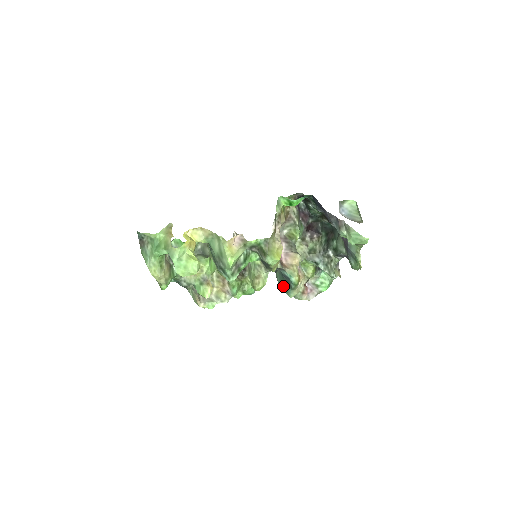
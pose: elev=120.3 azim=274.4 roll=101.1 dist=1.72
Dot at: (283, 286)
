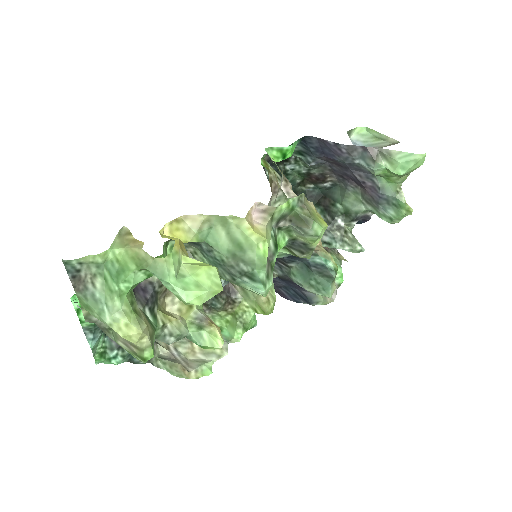
Dot at: (313, 285)
